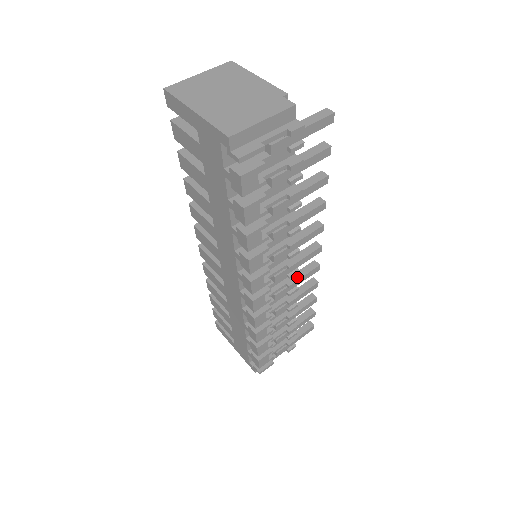
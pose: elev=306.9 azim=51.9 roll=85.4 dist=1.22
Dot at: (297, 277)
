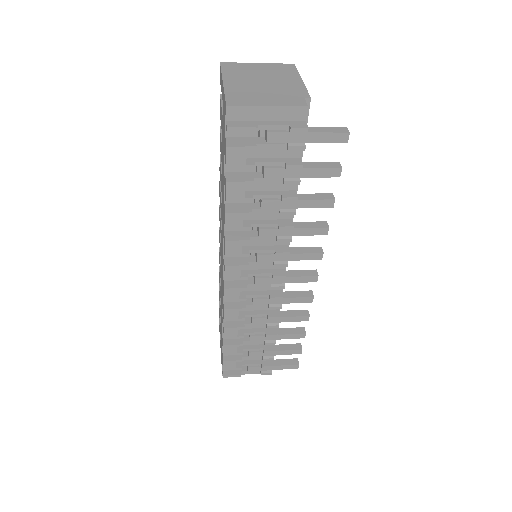
Dot at: (285, 295)
